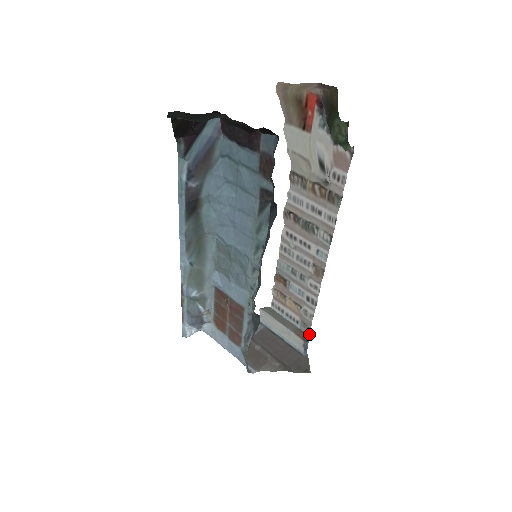
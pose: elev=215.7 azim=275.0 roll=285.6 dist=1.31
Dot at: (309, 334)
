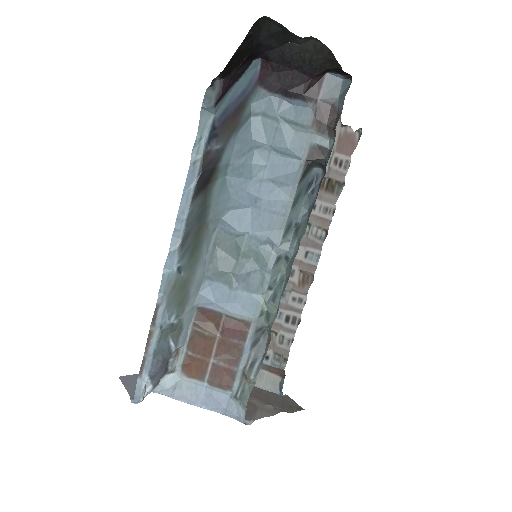
Dot at: (284, 368)
